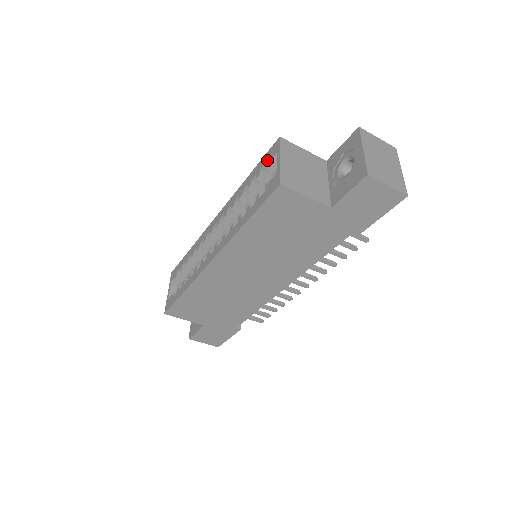
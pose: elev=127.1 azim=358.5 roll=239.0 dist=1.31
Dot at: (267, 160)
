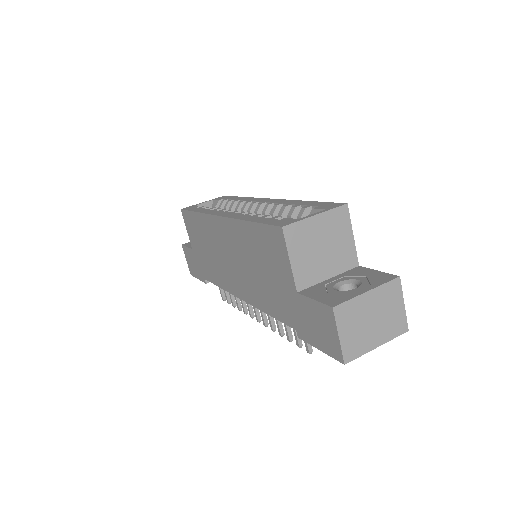
Dot at: (320, 206)
